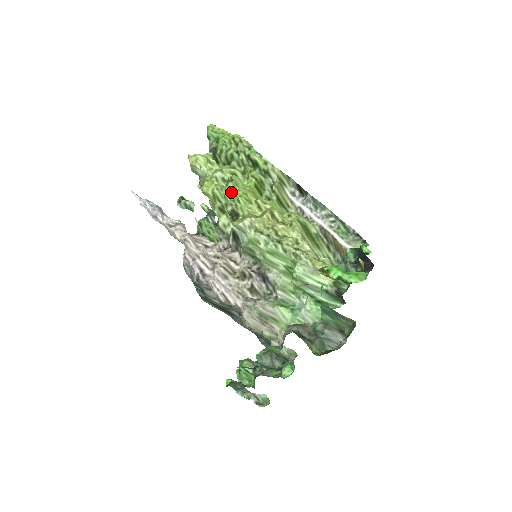
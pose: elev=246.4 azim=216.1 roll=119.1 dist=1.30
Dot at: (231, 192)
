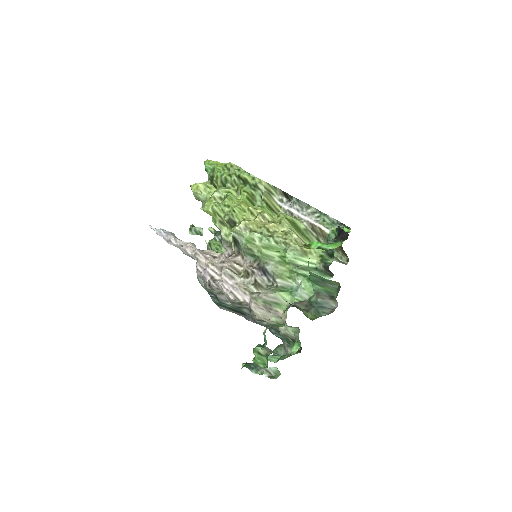
Dot at: (227, 205)
